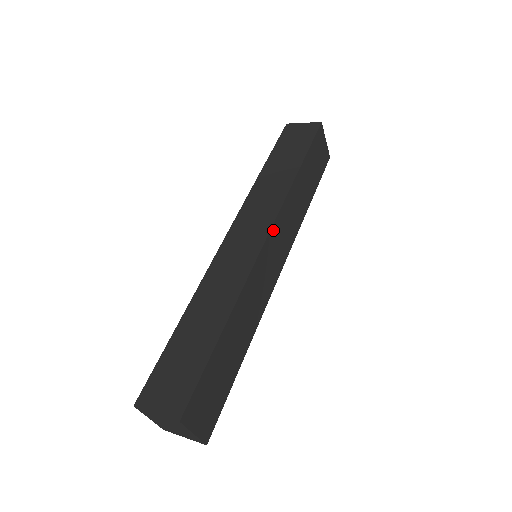
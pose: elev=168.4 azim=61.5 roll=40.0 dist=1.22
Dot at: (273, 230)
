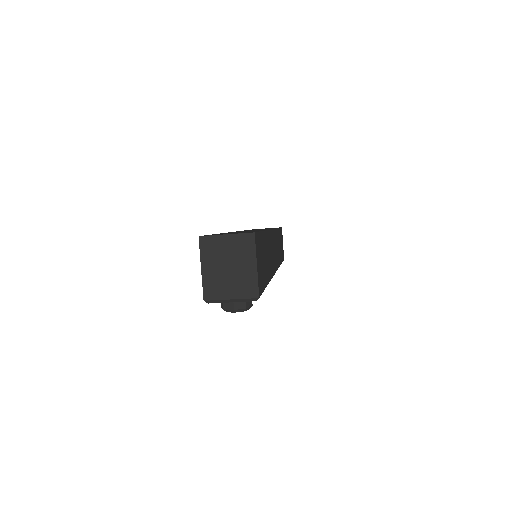
Dot at: (274, 233)
